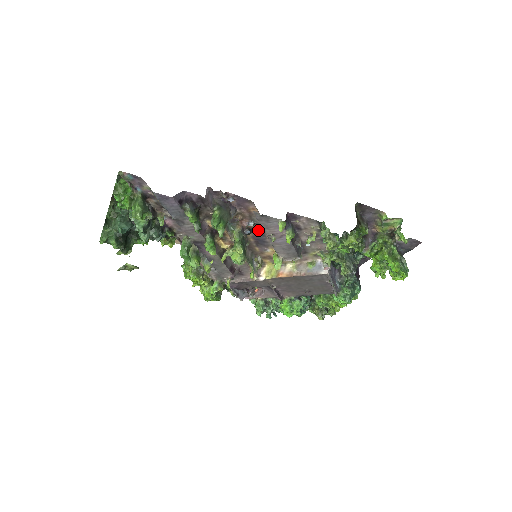
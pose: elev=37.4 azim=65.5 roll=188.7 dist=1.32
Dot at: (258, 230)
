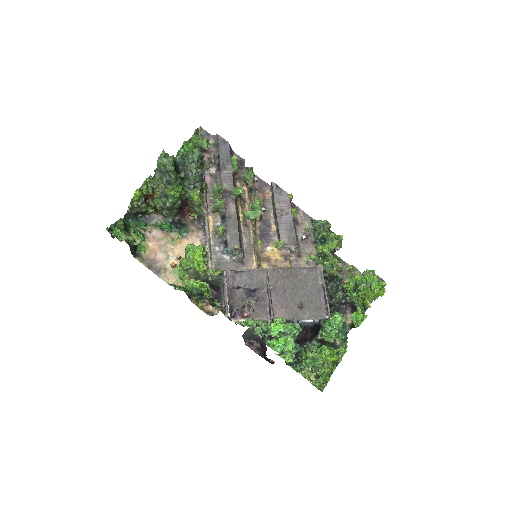
Dot at: (266, 219)
